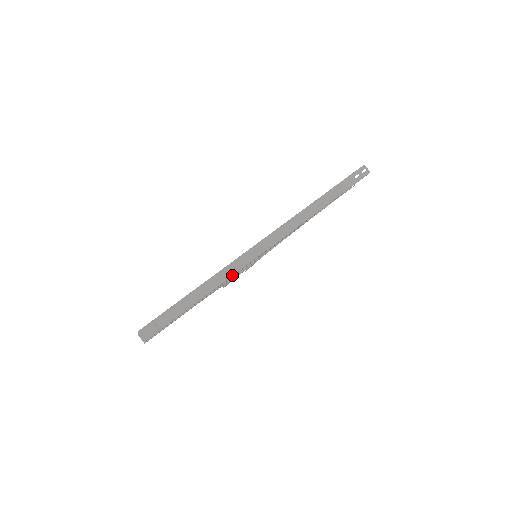
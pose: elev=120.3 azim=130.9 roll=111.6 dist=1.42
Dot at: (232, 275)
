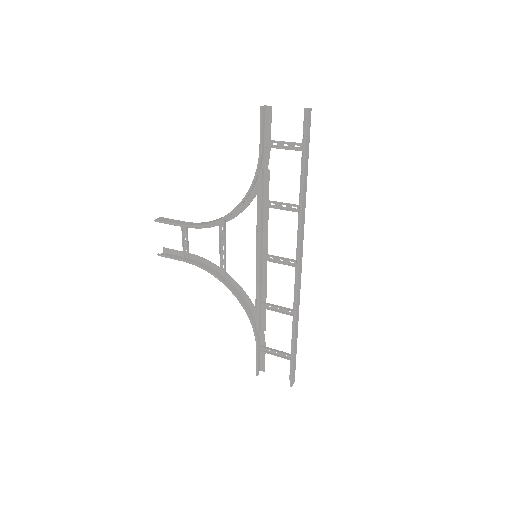
Dot at: occluded
